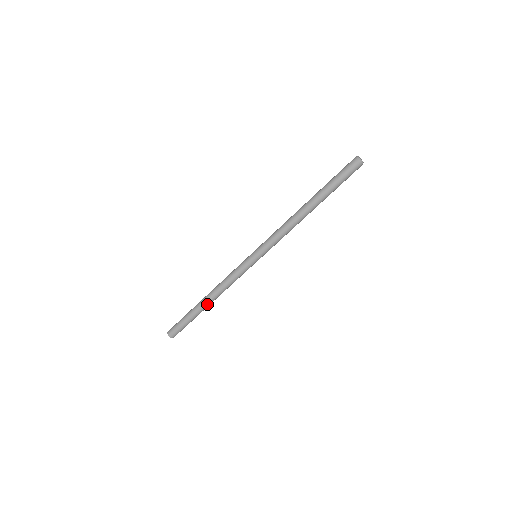
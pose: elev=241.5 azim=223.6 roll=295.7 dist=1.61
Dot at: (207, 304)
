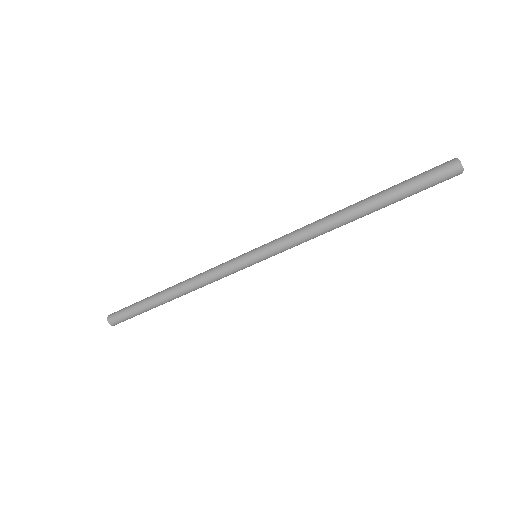
Dot at: (168, 296)
